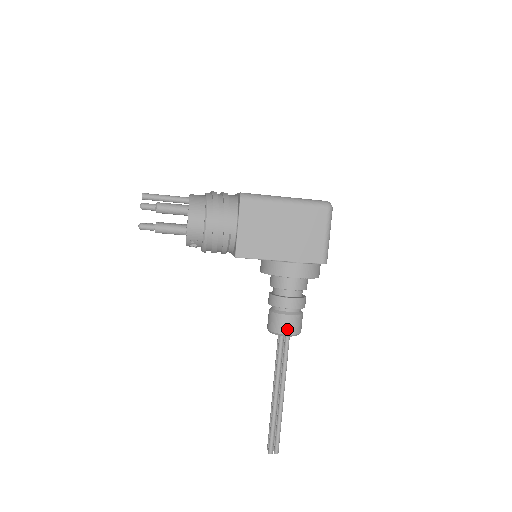
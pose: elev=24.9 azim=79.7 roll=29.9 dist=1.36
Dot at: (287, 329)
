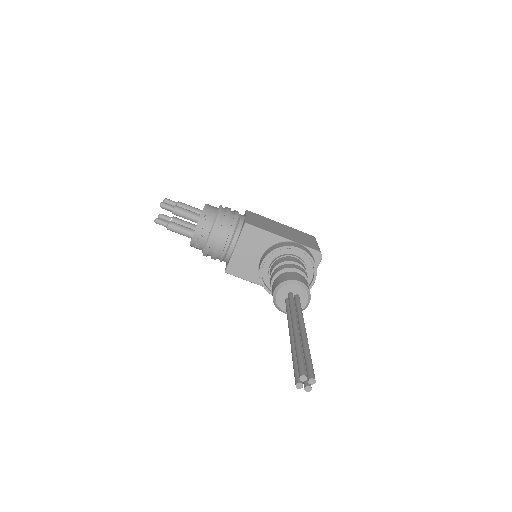
Dot at: (297, 278)
